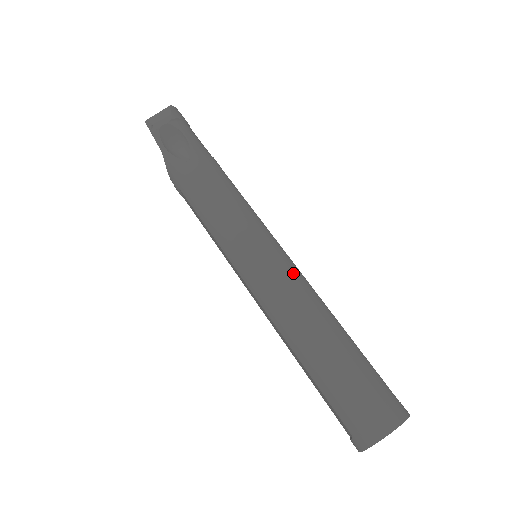
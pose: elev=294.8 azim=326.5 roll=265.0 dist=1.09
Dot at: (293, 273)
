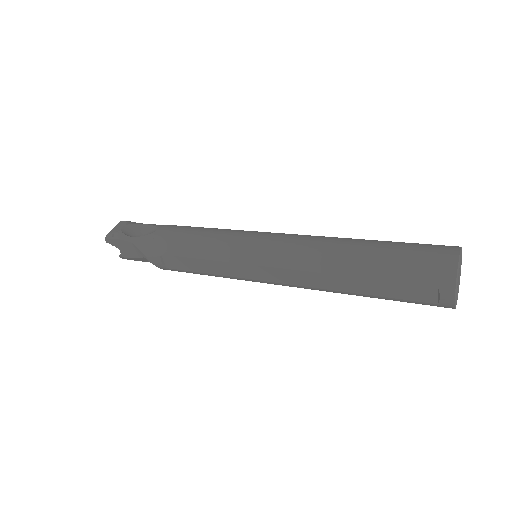
Dot at: (294, 234)
